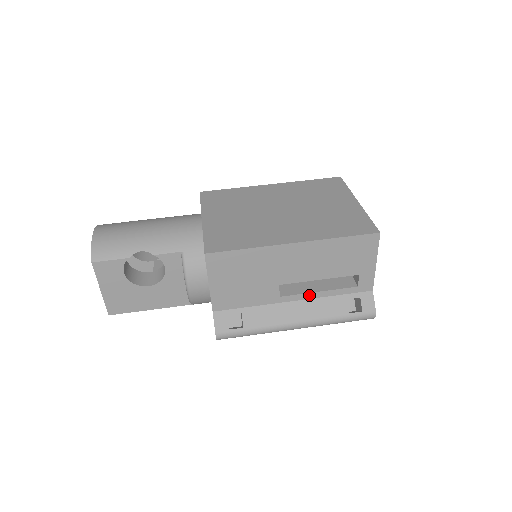
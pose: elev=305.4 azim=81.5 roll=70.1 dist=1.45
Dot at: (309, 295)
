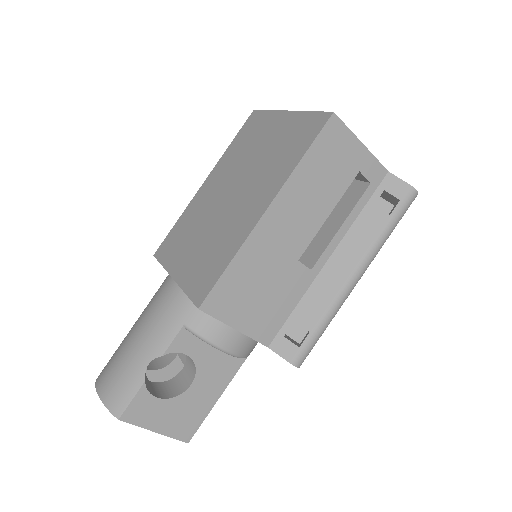
Dot at: (335, 239)
